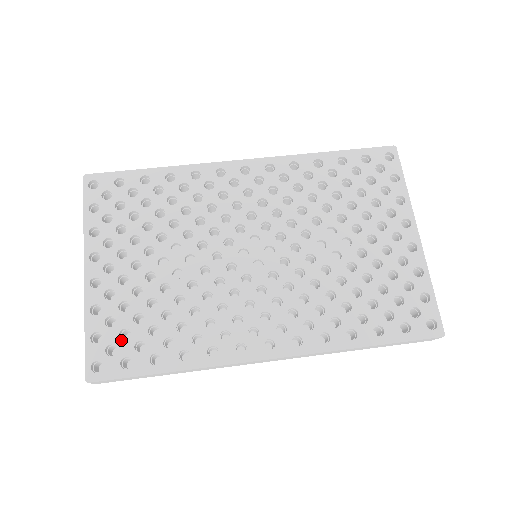
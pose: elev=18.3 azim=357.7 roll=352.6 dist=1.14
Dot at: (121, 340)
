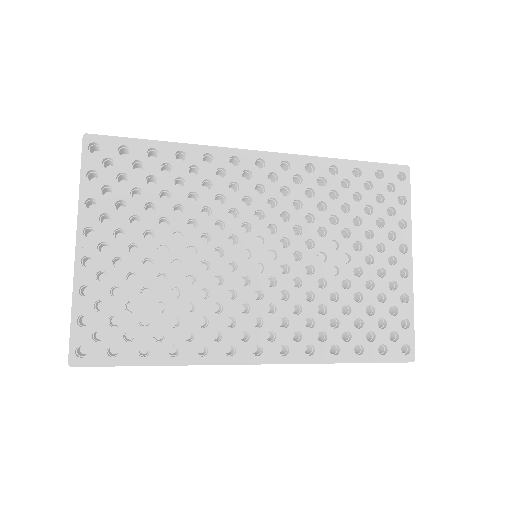
Dot at: (110, 327)
